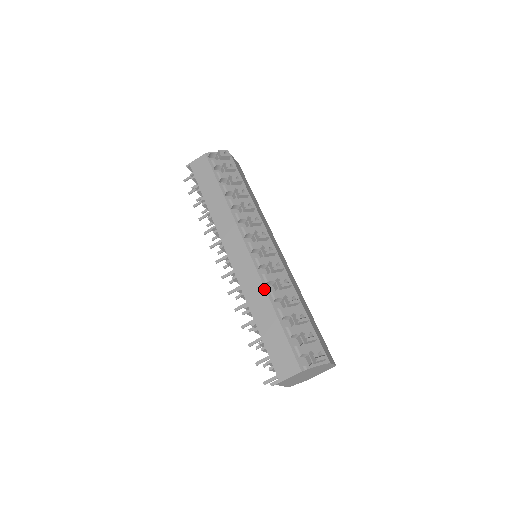
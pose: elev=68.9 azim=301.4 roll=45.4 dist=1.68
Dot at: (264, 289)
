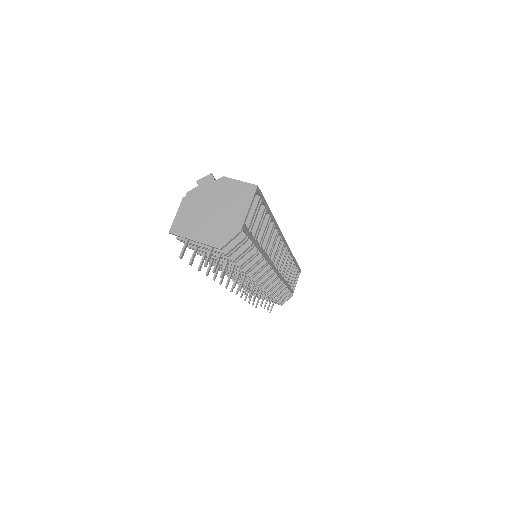
Dot at: occluded
